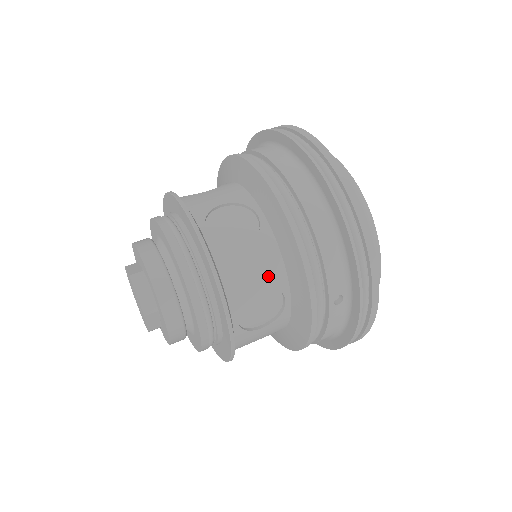
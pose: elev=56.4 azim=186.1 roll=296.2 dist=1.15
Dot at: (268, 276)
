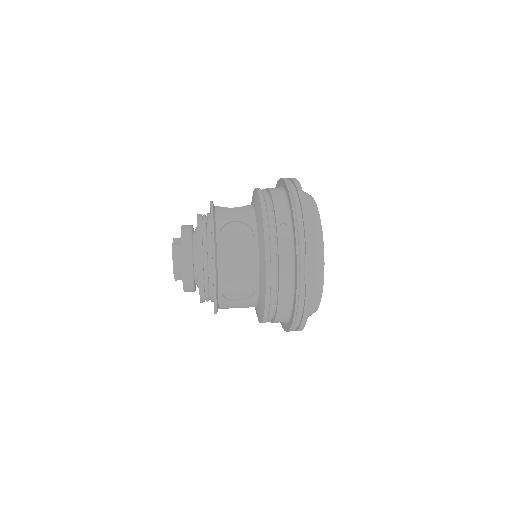
Dot at: (244, 218)
